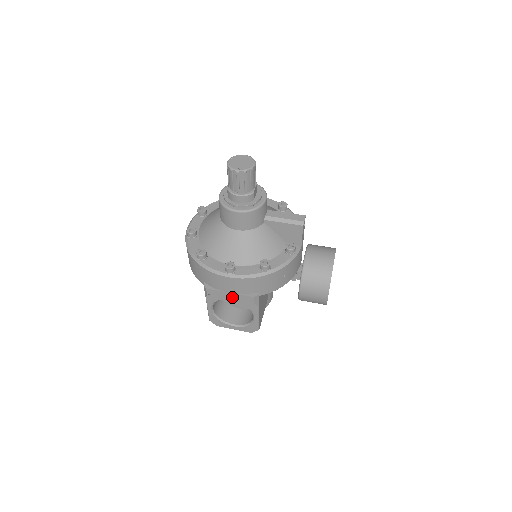
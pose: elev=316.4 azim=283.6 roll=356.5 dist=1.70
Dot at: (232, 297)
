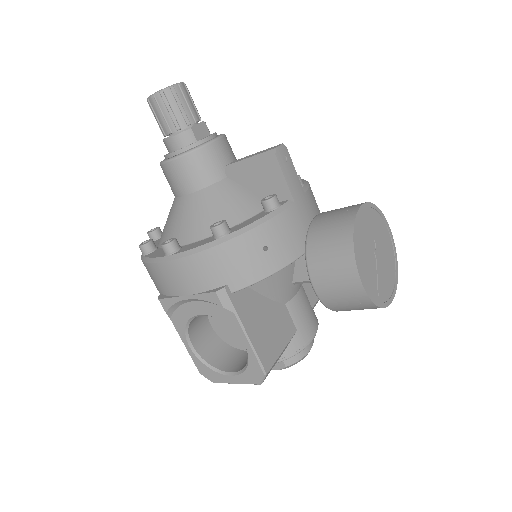
Dot at: (197, 308)
